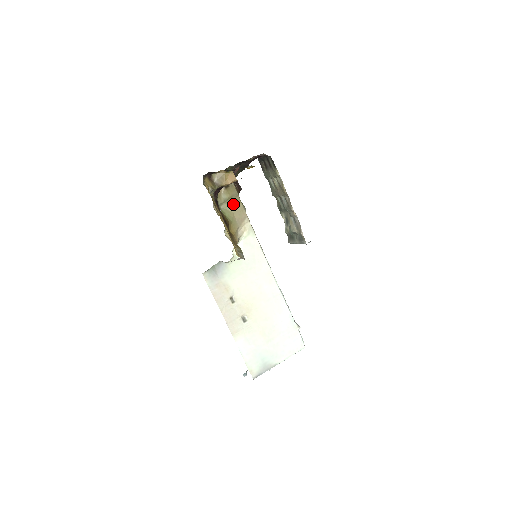
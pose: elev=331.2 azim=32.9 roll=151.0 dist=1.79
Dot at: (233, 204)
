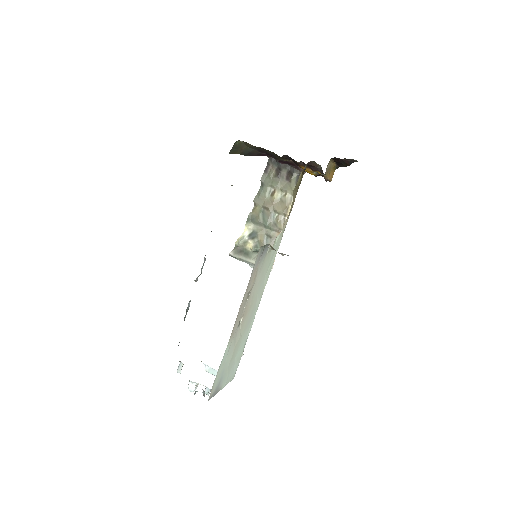
Dot at: (295, 194)
